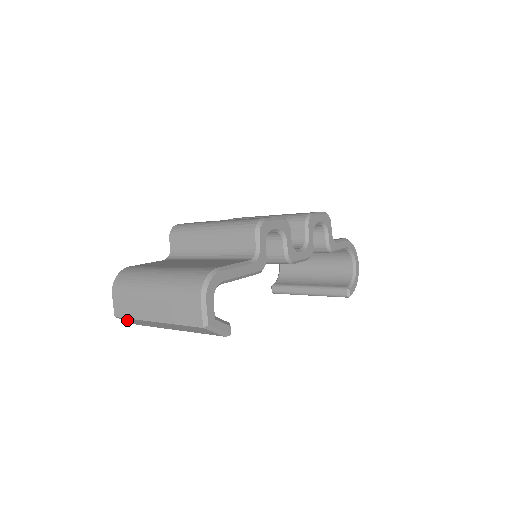
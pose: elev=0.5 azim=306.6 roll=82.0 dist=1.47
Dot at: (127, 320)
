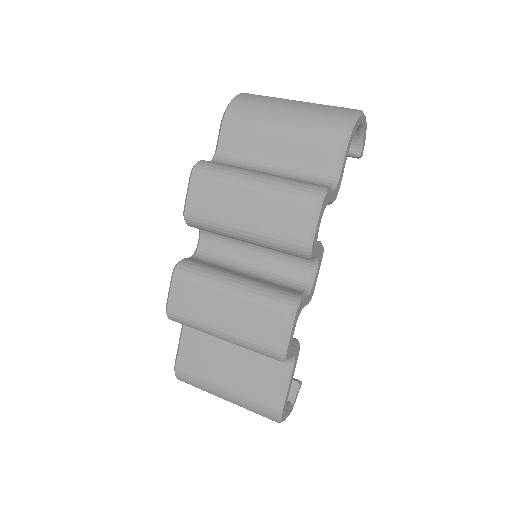
Dot at: occluded
